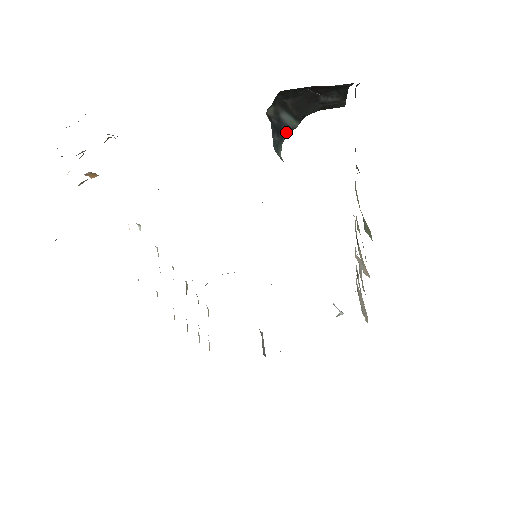
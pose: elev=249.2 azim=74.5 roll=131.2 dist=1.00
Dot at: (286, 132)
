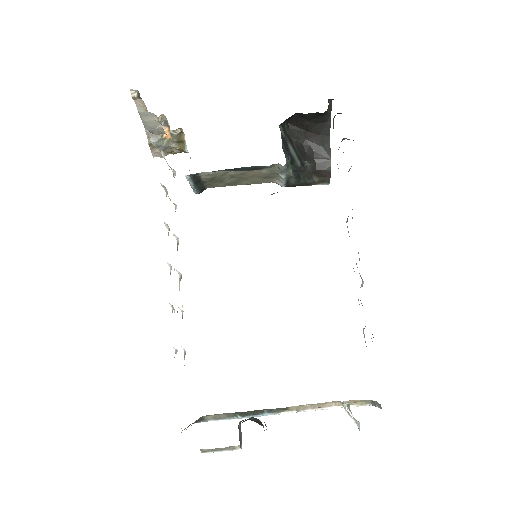
Dot at: (291, 158)
